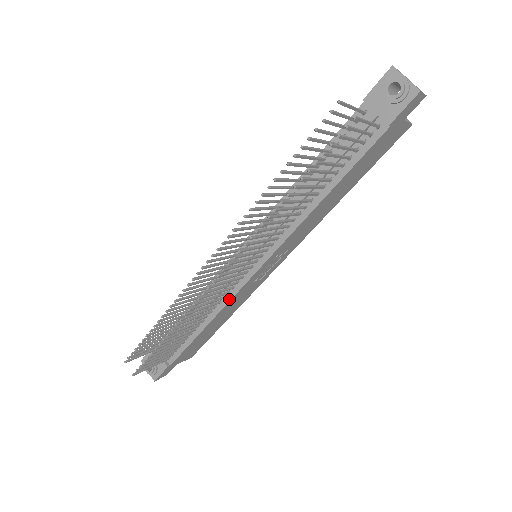
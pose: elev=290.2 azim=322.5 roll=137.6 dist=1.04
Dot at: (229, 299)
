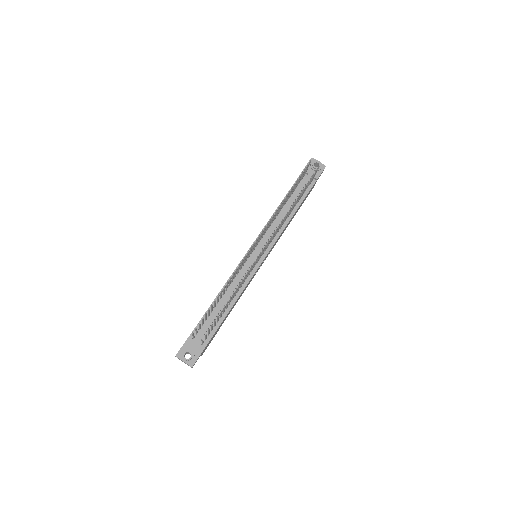
Dot at: (247, 283)
